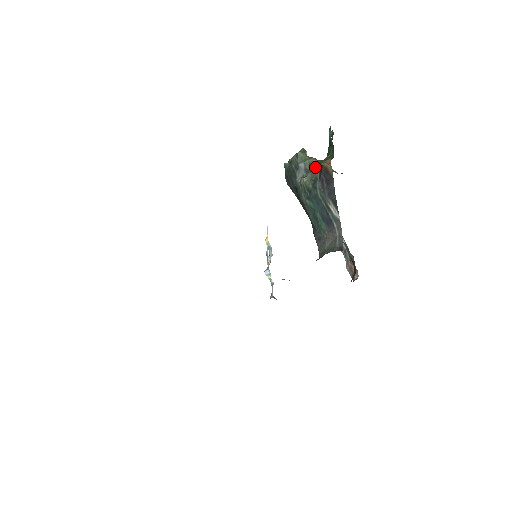
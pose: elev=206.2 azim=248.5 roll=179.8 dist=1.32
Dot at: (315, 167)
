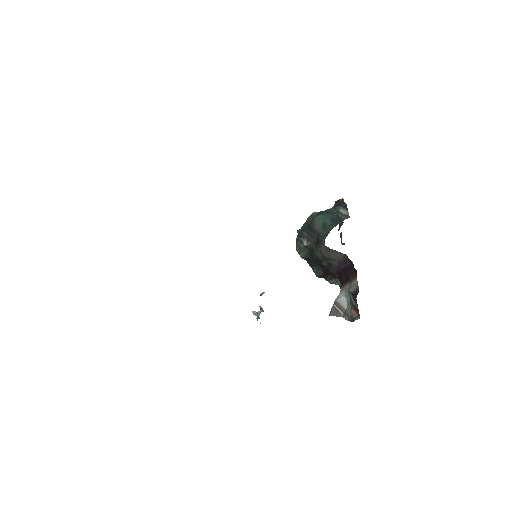
Dot at: occluded
